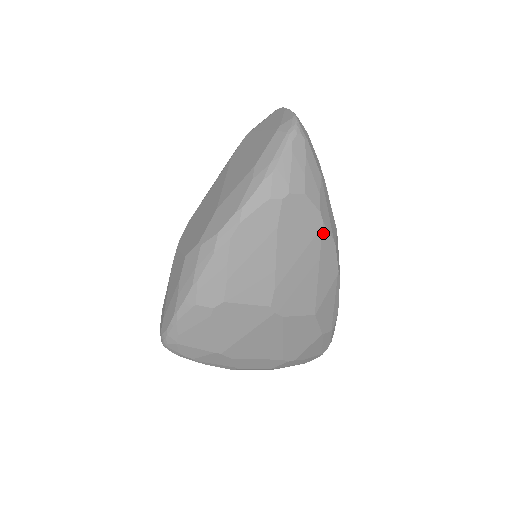
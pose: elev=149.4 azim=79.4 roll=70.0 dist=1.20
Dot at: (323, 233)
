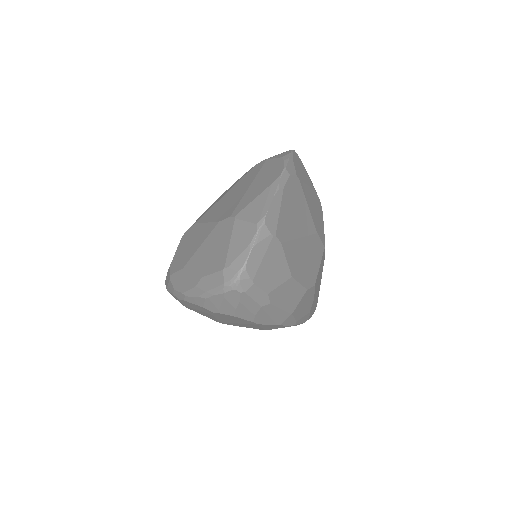
Dot at: (260, 325)
